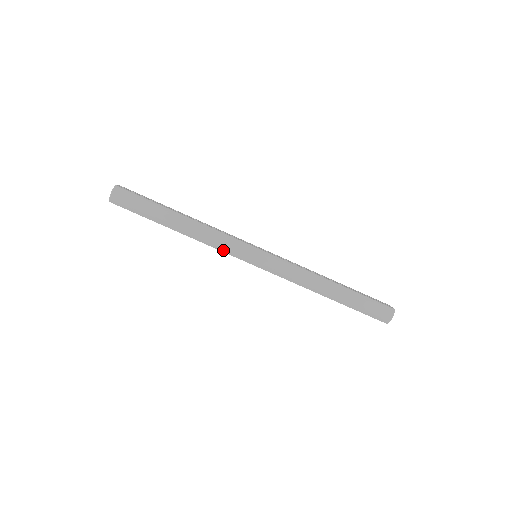
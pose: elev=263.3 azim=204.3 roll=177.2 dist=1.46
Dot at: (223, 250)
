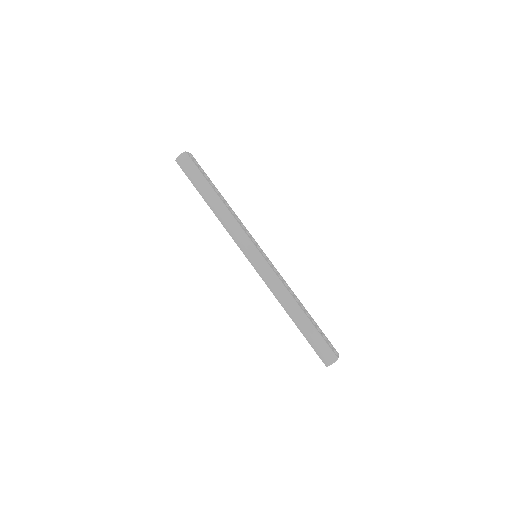
Dot at: (233, 238)
